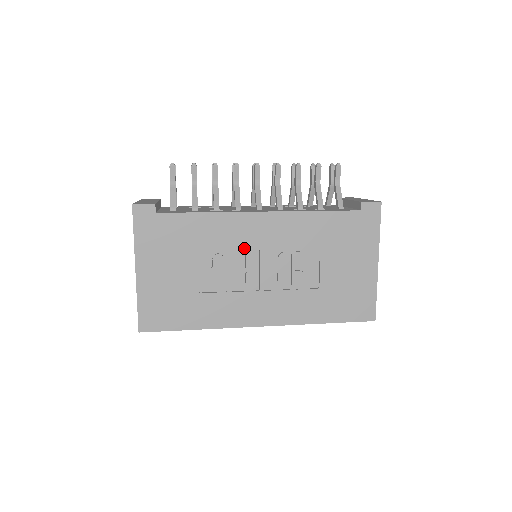
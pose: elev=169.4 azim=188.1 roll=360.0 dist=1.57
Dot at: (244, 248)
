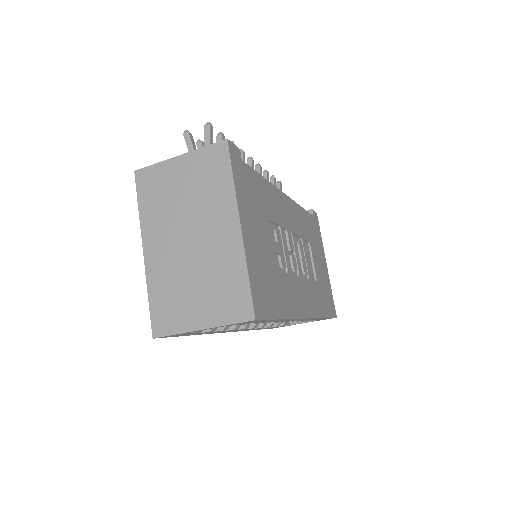
Dot at: (286, 227)
